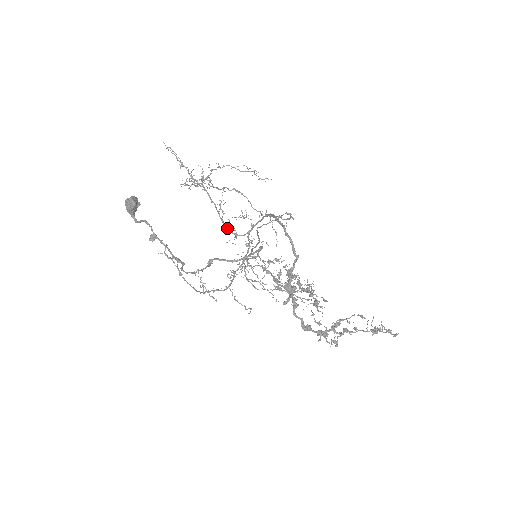
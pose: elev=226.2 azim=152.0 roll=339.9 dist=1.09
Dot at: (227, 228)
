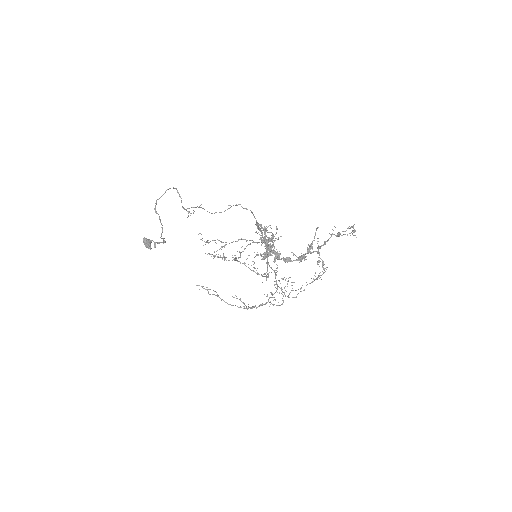
Dot at: (258, 273)
